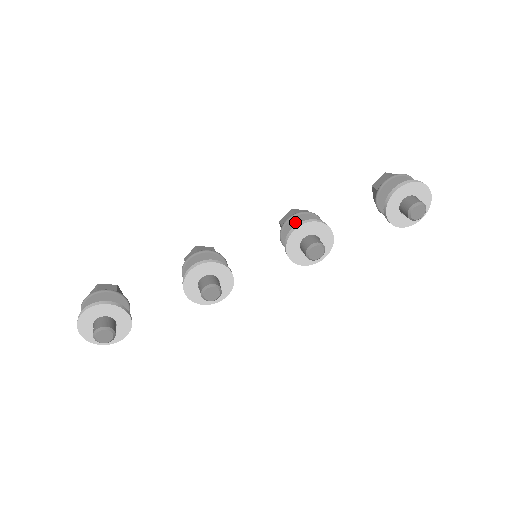
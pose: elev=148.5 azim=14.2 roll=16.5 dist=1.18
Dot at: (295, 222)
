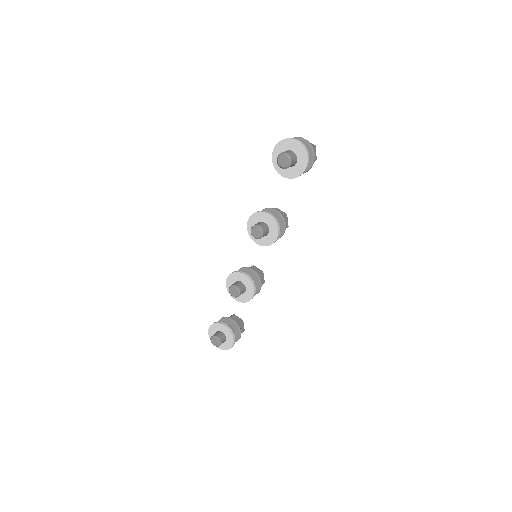
Dot at: occluded
